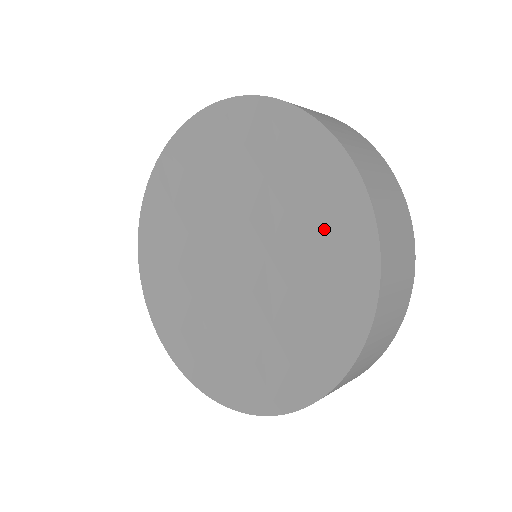
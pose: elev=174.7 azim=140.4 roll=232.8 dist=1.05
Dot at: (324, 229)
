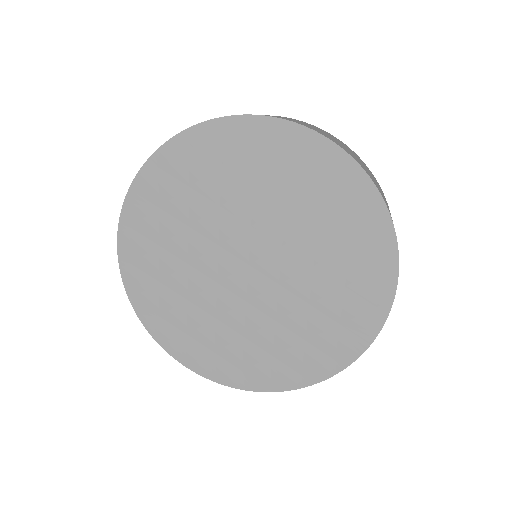
Dot at: (330, 206)
